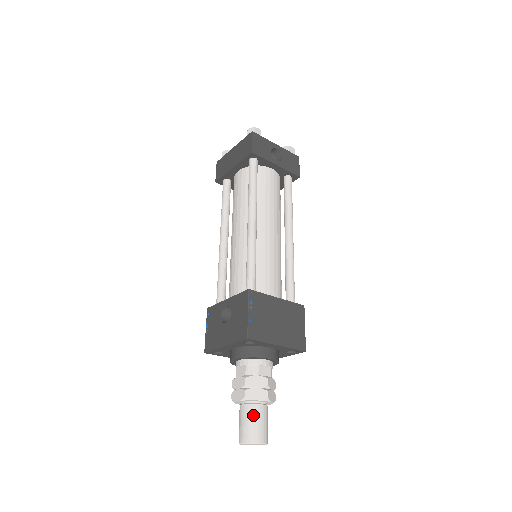
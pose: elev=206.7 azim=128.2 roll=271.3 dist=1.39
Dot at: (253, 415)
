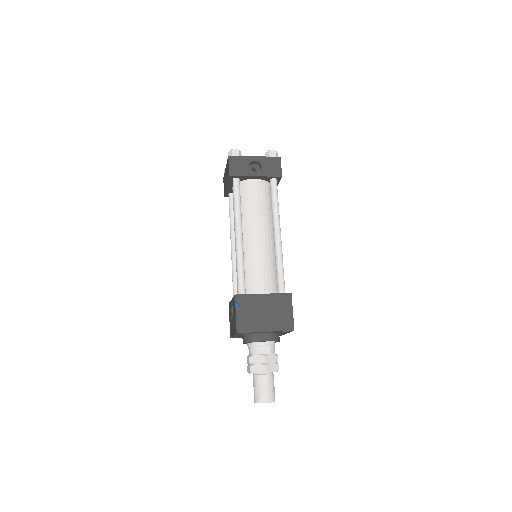
Dot at: (258, 383)
